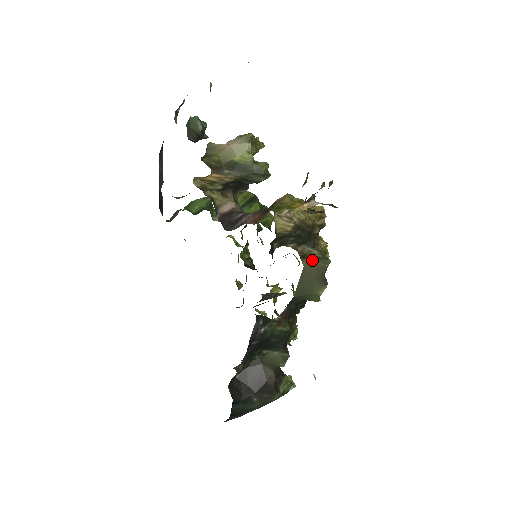
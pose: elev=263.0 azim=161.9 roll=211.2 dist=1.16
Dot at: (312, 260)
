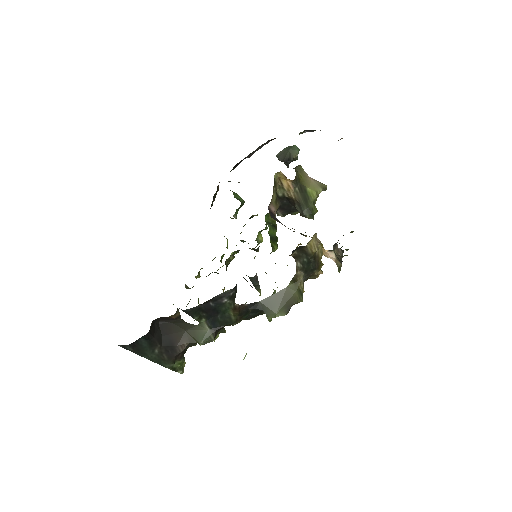
Dot at: (296, 288)
